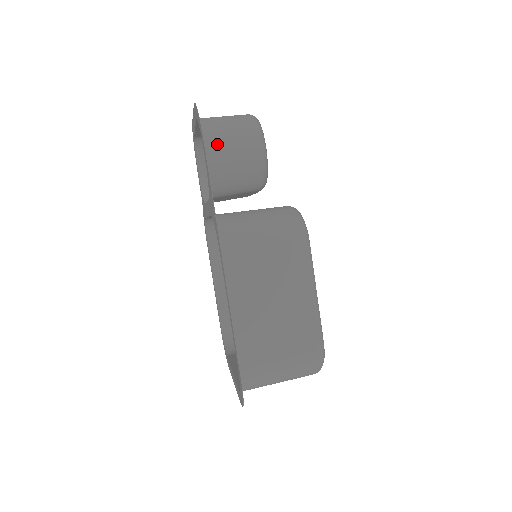
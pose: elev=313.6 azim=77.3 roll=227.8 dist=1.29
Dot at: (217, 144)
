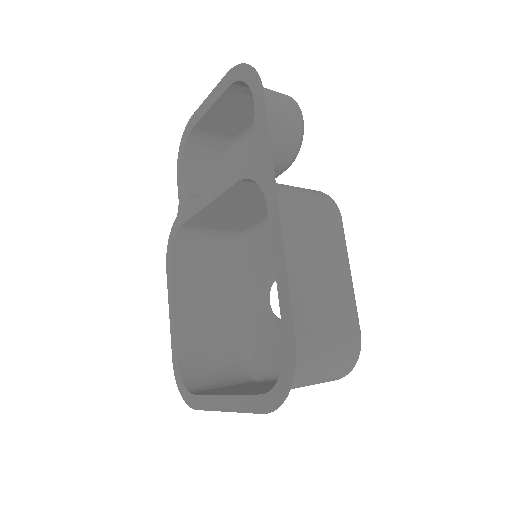
Dot at: (265, 99)
